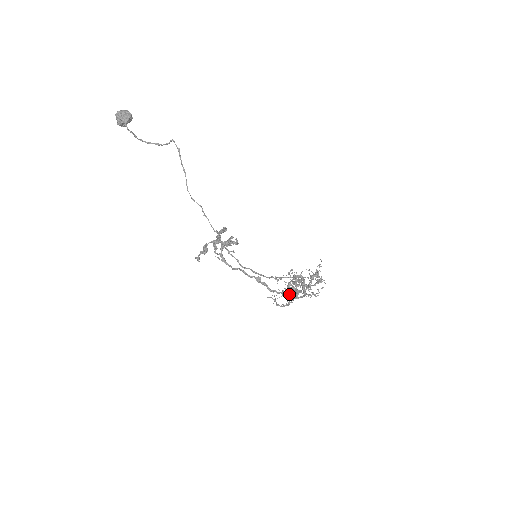
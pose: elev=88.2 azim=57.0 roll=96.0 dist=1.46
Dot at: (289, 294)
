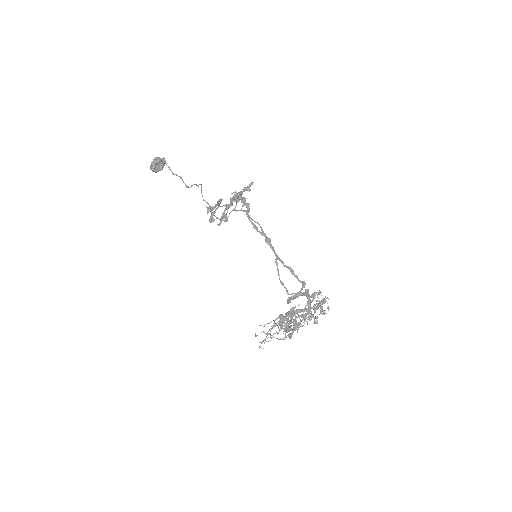
Dot at: (297, 276)
